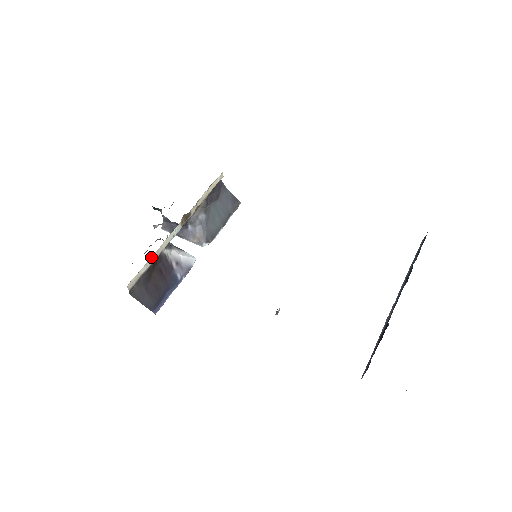
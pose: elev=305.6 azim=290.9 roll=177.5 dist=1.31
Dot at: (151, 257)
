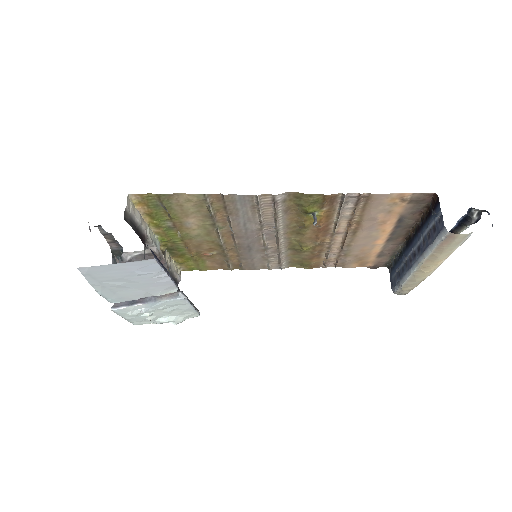
Dot at: (143, 220)
